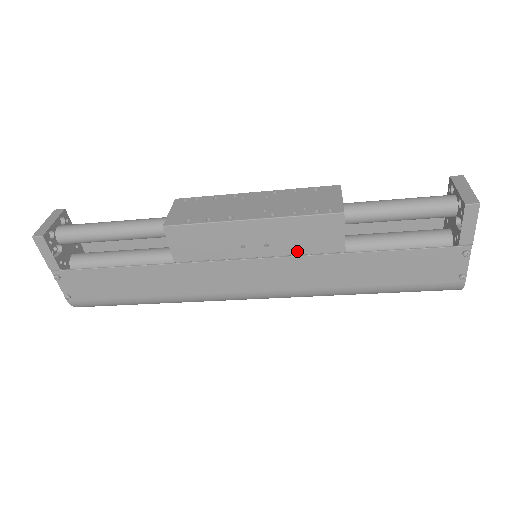
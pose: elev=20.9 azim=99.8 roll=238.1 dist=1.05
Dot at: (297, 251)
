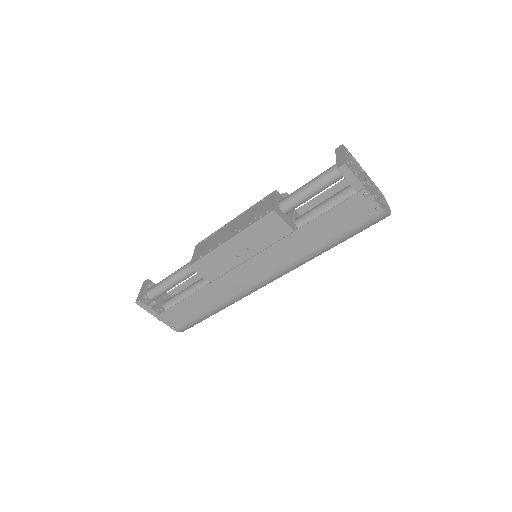
Dot at: (267, 244)
